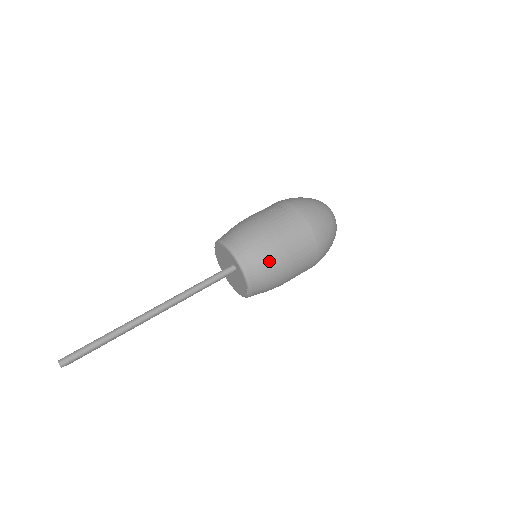
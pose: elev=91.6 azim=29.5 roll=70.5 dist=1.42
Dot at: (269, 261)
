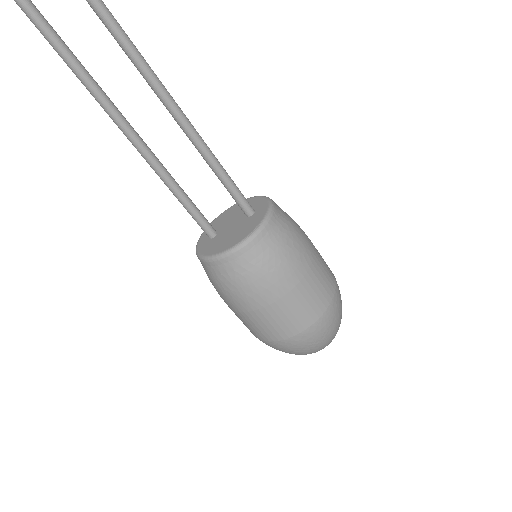
Dot at: (297, 237)
